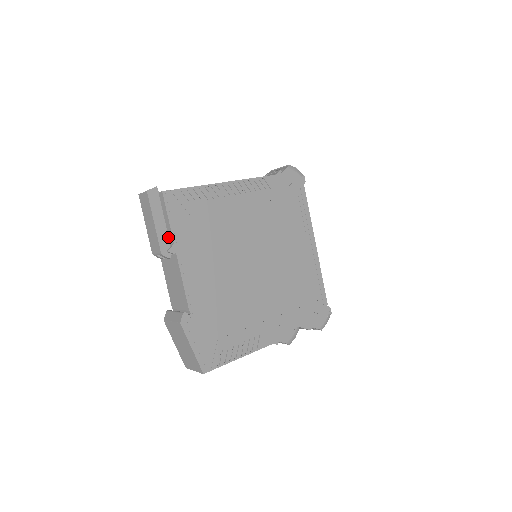
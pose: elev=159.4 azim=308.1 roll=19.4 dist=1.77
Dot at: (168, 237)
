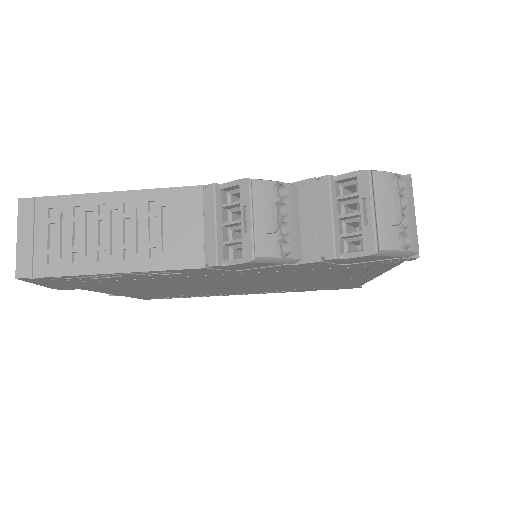
Dot at: occluded
